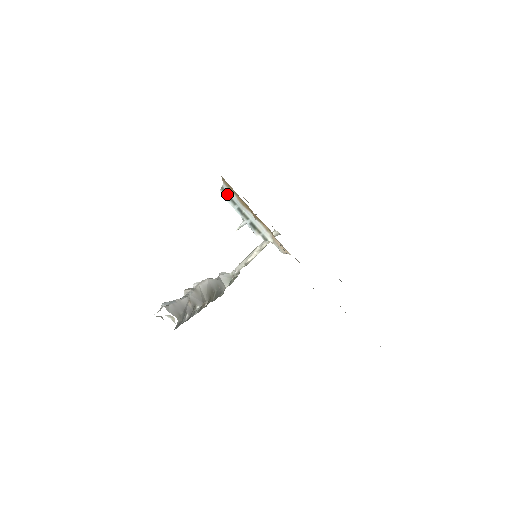
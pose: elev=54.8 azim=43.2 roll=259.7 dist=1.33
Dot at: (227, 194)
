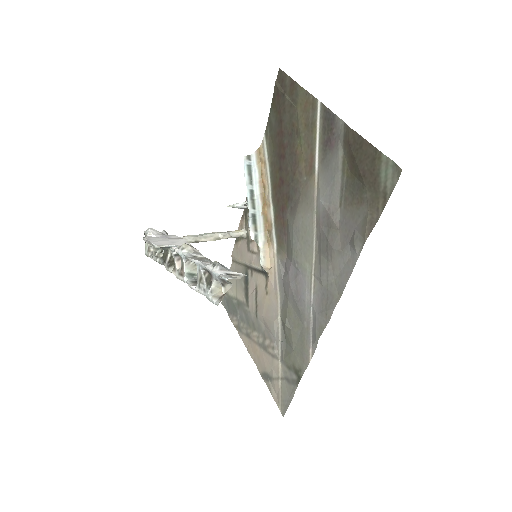
Dot at: (250, 167)
